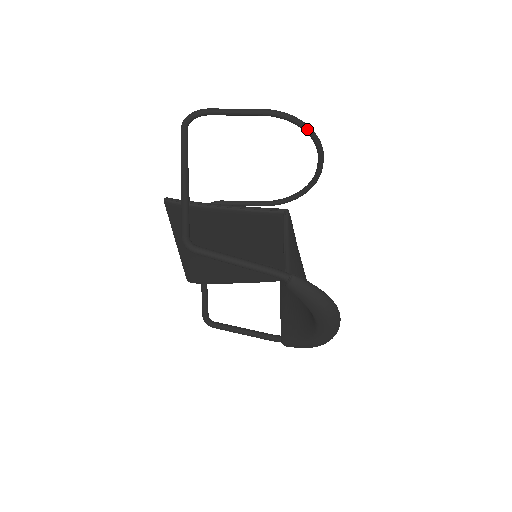
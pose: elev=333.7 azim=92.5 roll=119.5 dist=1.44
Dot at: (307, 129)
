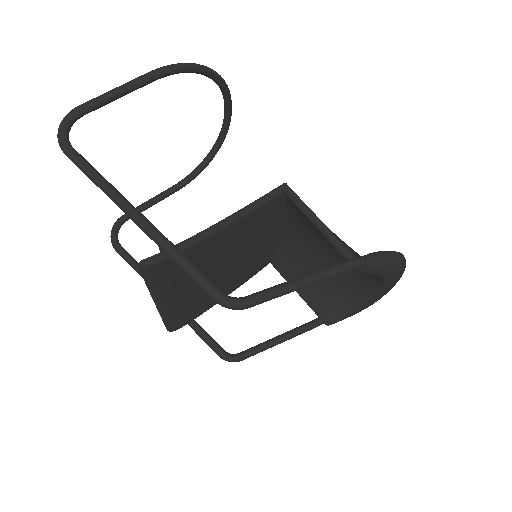
Dot at: (210, 72)
